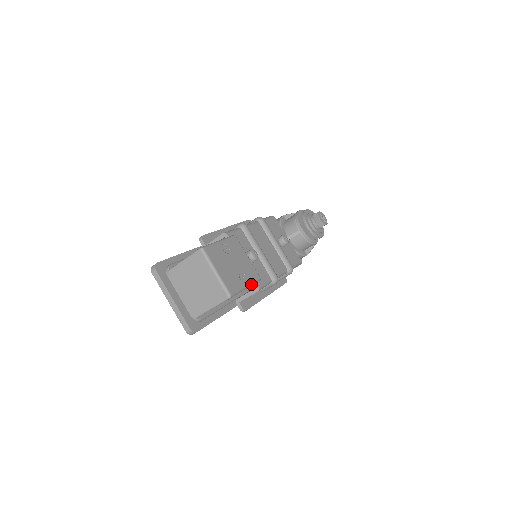
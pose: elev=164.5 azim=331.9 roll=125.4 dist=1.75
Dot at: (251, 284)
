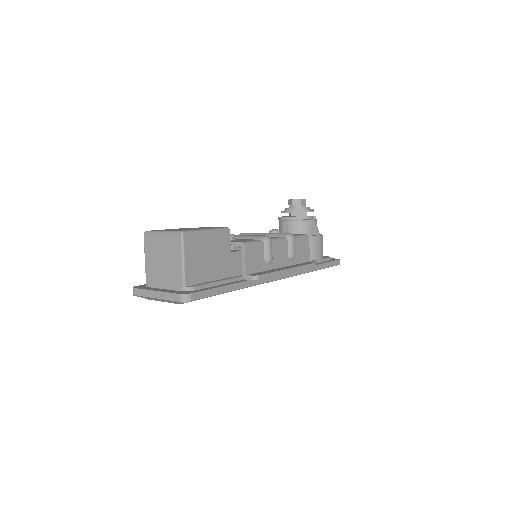
Dot at: (214, 229)
